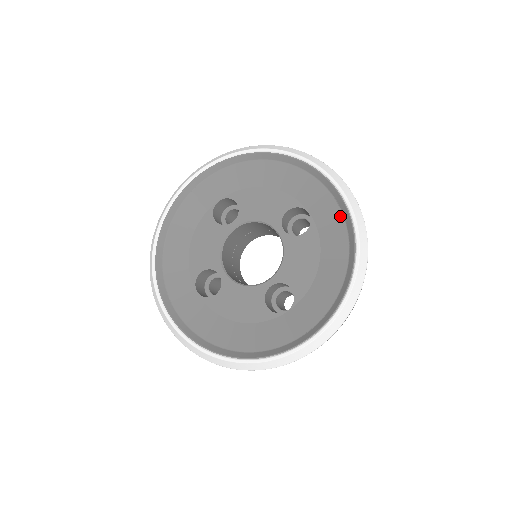
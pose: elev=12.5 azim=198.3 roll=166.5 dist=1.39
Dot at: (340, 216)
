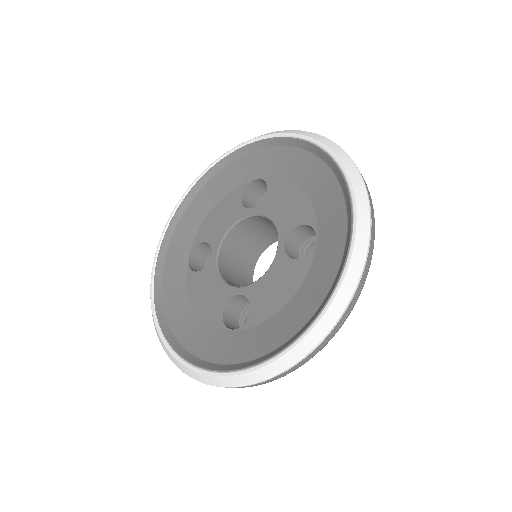
Dot at: (277, 149)
